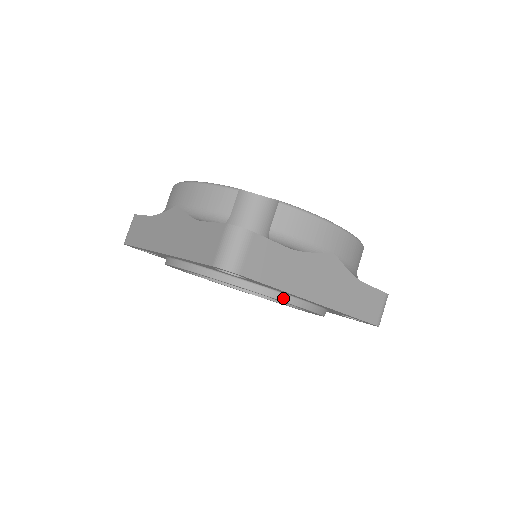
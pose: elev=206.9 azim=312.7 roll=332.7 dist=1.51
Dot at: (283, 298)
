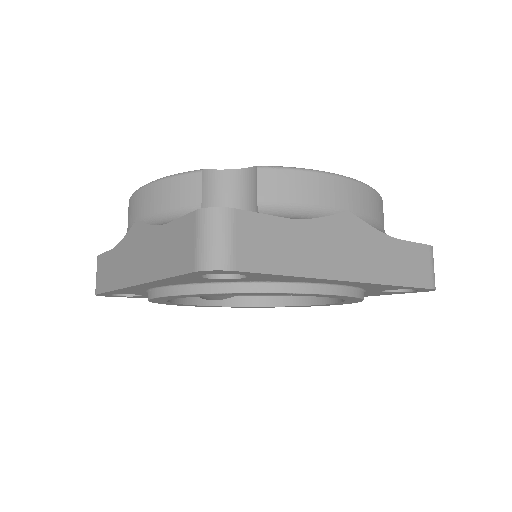
Dot at: (304, 289)
